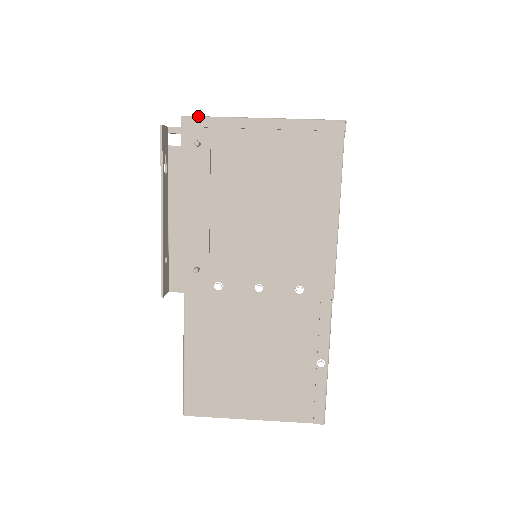
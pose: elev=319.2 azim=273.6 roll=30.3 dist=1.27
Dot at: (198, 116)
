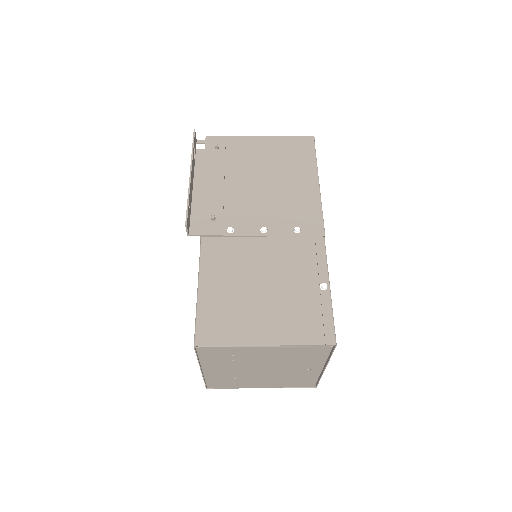
Dot at: (217, 136)
